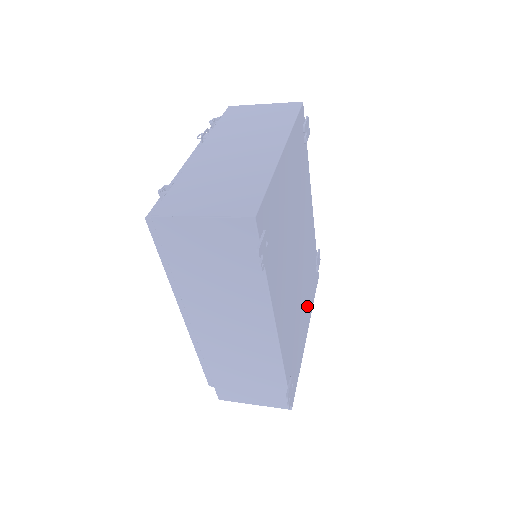
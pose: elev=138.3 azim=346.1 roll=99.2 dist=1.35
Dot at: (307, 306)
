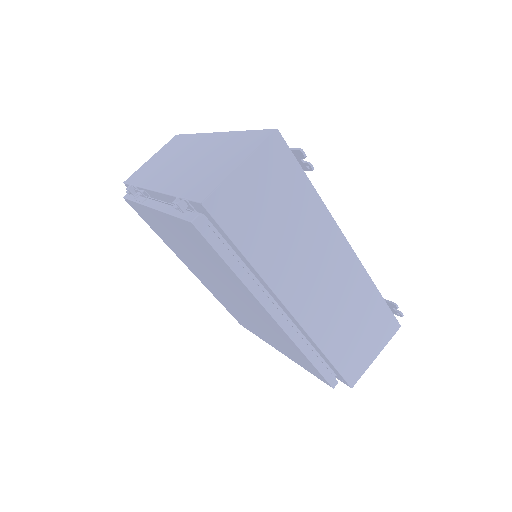
Dot at: occluded
